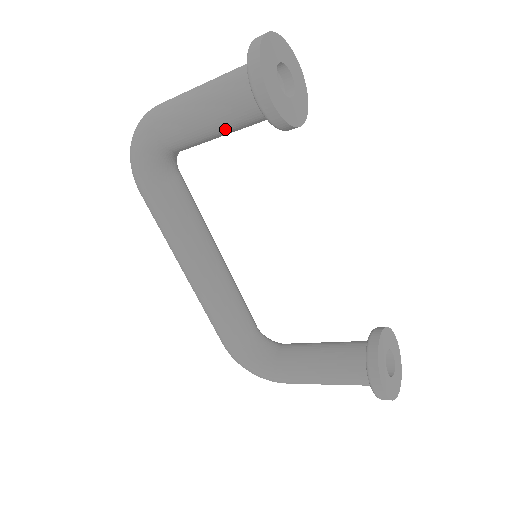
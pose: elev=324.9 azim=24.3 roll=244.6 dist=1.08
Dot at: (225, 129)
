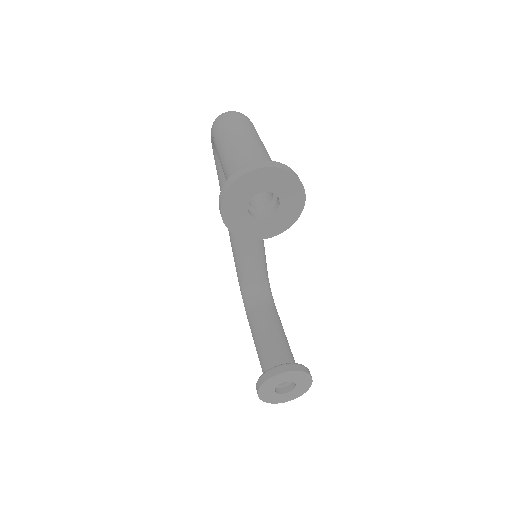
Dot at: occluded
